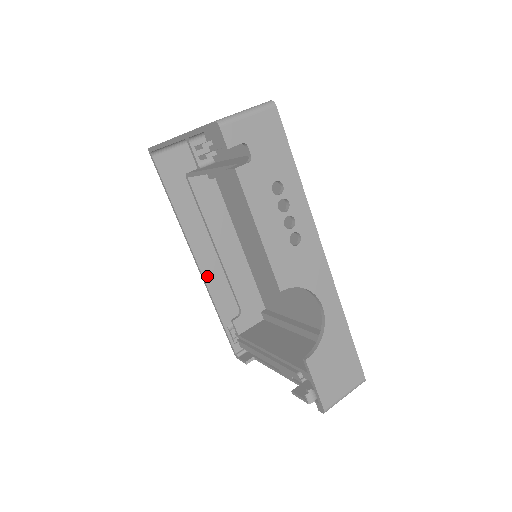
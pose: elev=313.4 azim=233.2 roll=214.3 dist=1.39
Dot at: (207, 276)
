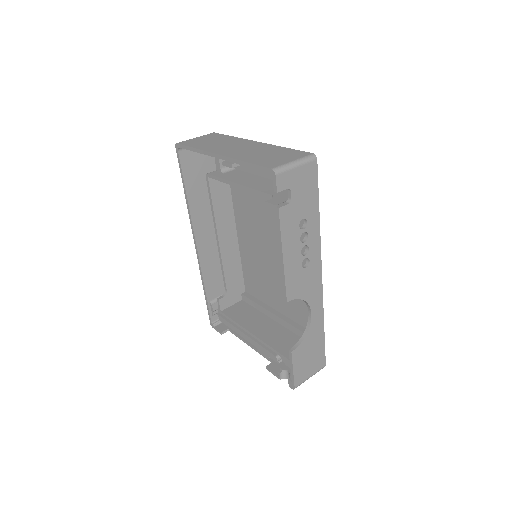
Dot at: (202, 258)
